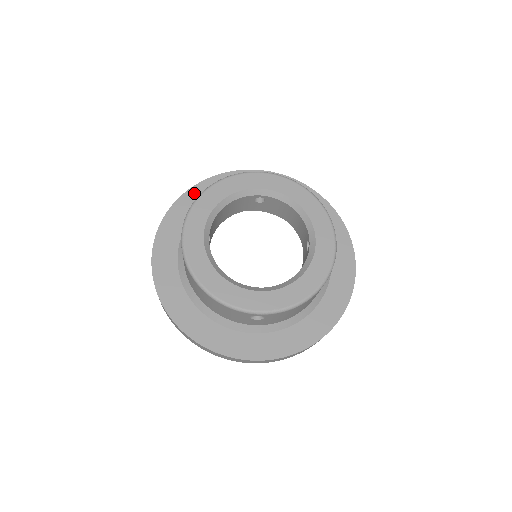
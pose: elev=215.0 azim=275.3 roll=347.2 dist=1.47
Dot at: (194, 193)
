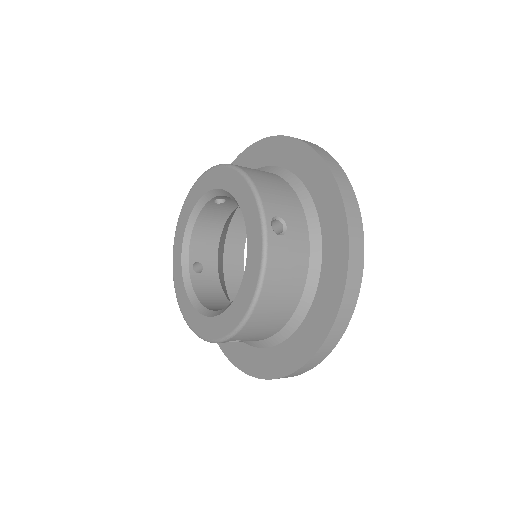
Dot at: occluded
